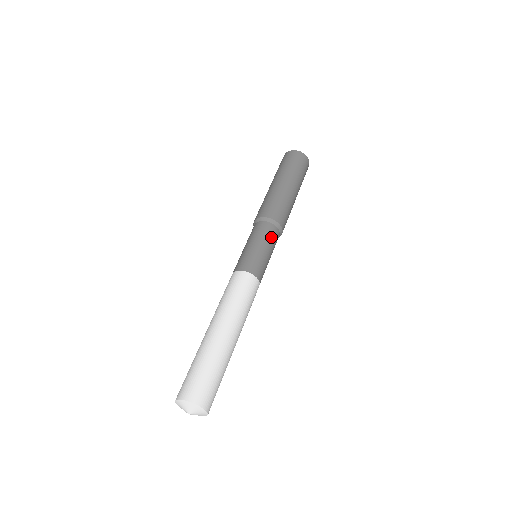
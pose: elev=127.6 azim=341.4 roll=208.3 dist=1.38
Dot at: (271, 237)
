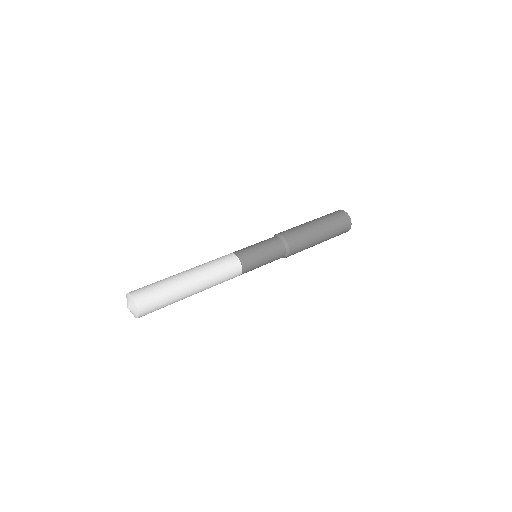
Dot at: (276, 252)
